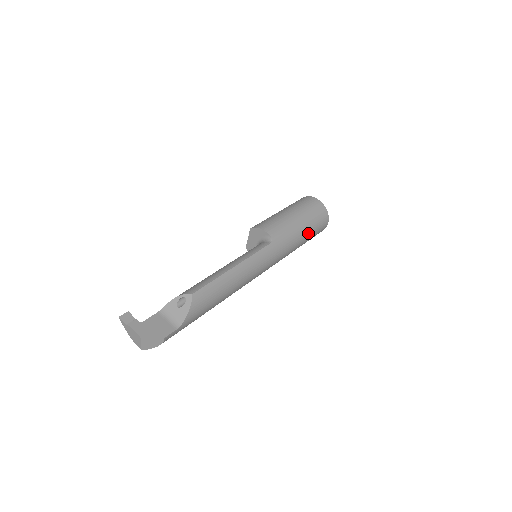
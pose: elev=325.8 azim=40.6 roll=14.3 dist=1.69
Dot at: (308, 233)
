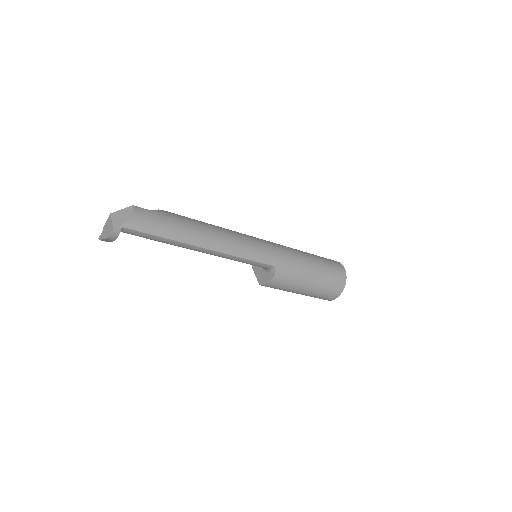
Dot at: (313, 255)
